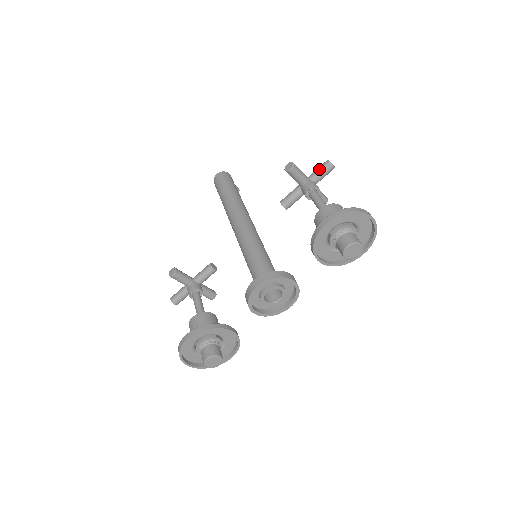
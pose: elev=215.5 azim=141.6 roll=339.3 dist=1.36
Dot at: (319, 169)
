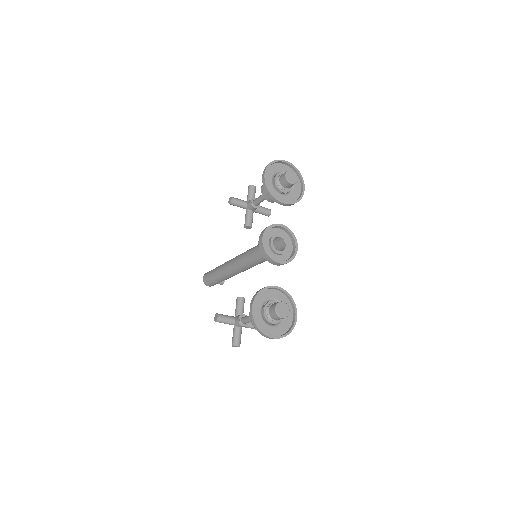
Dot at: (248, 193)
